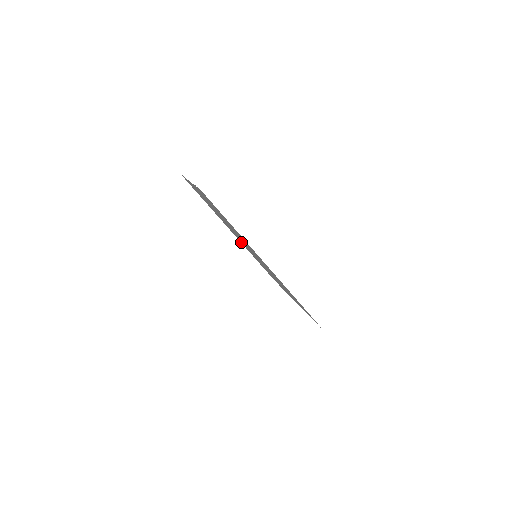
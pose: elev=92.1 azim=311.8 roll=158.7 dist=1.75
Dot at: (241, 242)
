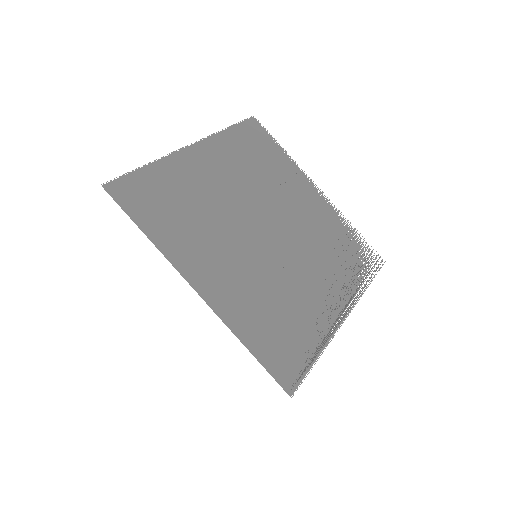
Dot at: (318, 212)
